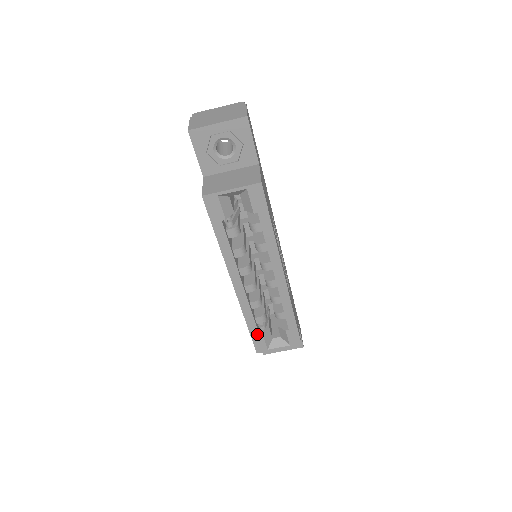
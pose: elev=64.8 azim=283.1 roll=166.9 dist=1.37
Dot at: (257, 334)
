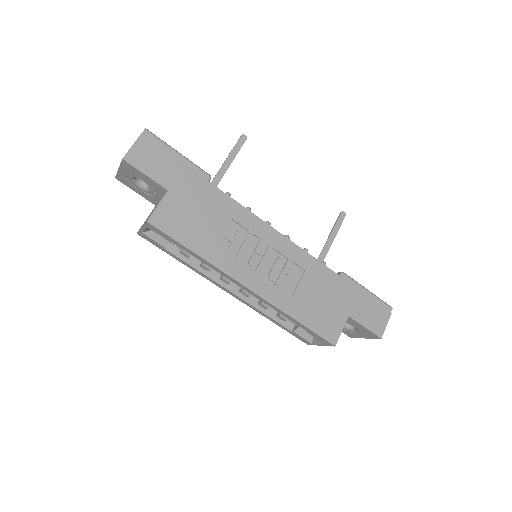
Dot at: (289, 330)
